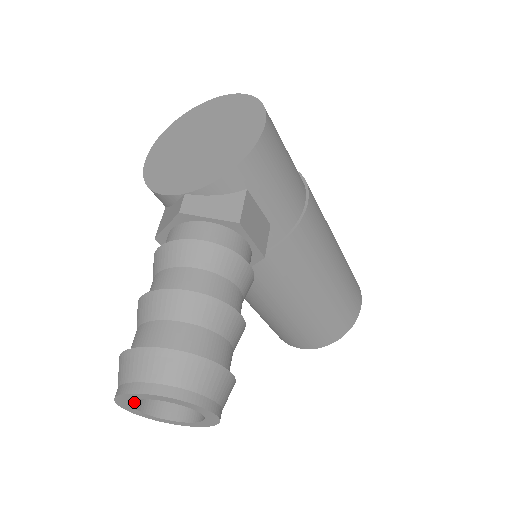
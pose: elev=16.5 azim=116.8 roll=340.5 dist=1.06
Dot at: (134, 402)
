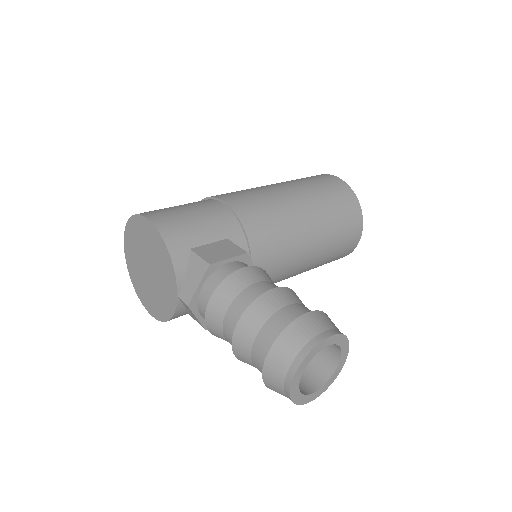
Dot at: (307, 392)
